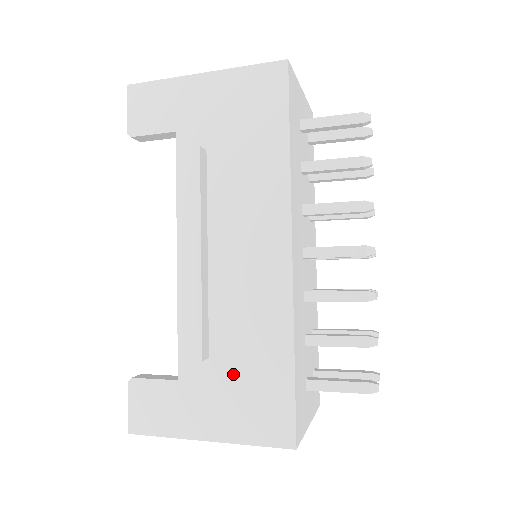
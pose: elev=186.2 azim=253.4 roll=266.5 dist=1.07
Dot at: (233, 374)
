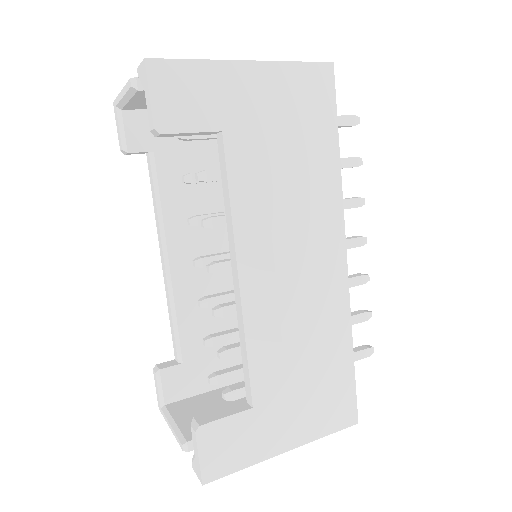
Dot at: (305, 382)
